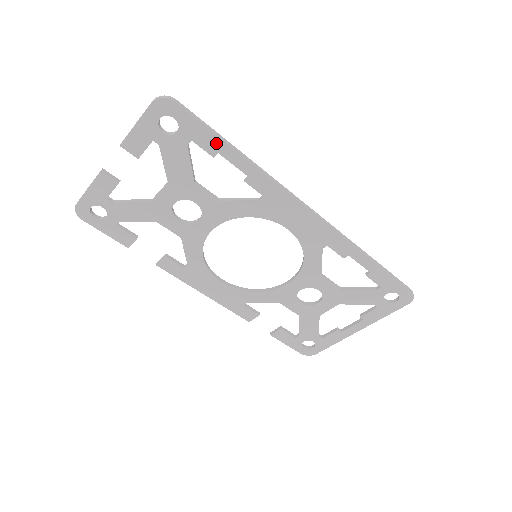
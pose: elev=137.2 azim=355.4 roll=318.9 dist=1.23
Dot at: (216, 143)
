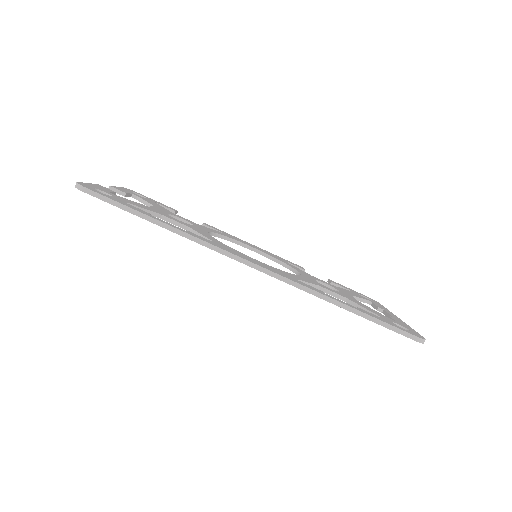
Dot at: (138, 215)
